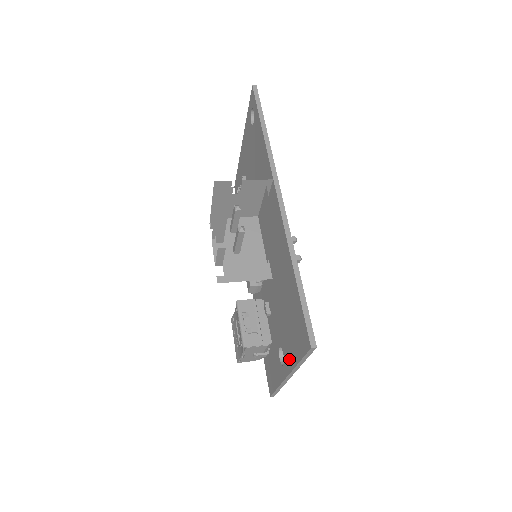
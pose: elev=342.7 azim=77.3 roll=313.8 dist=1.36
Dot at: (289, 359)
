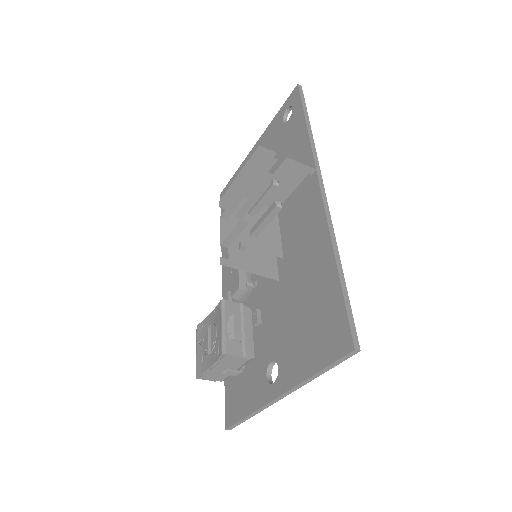
Dot at: (292, 372)
